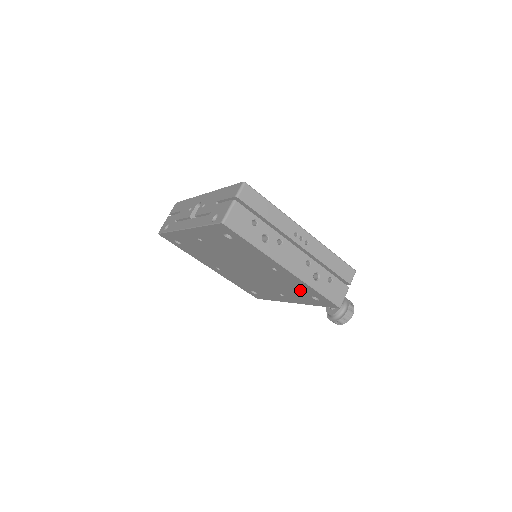
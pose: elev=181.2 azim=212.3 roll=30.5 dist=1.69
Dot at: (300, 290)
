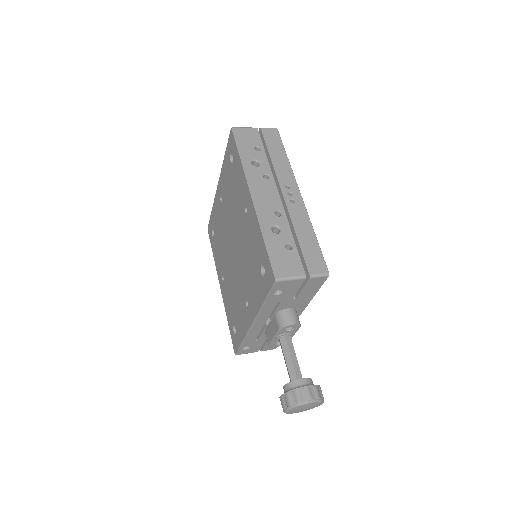
Dot at: (256, 257)
